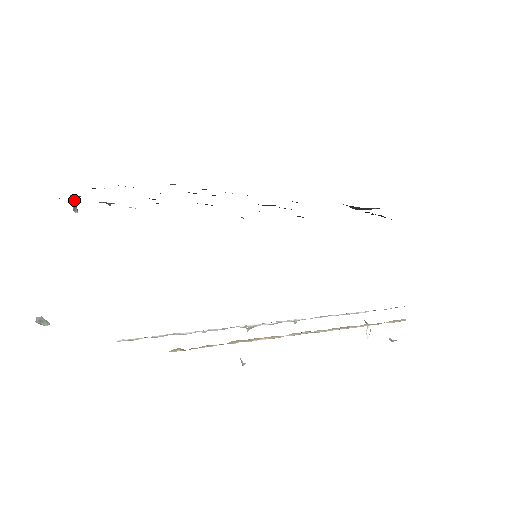
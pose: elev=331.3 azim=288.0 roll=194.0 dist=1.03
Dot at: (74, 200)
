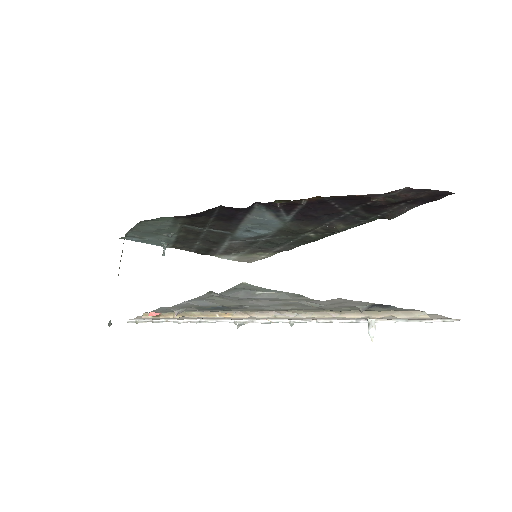
Dot at: (164, 247)
